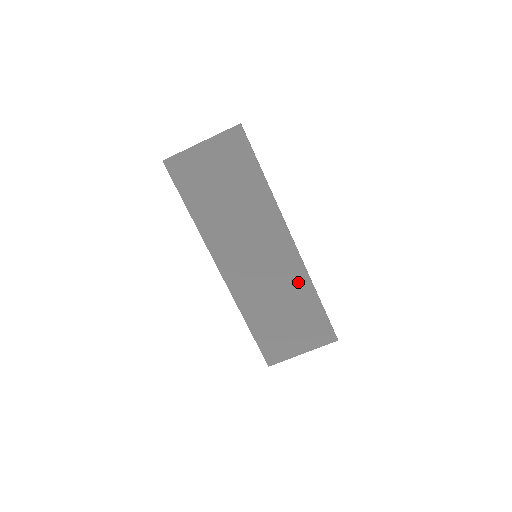
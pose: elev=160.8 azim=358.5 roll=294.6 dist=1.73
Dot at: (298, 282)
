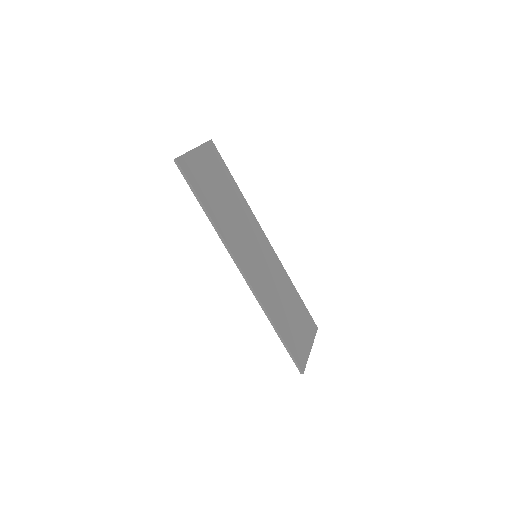
Dot at: (283, 277)
